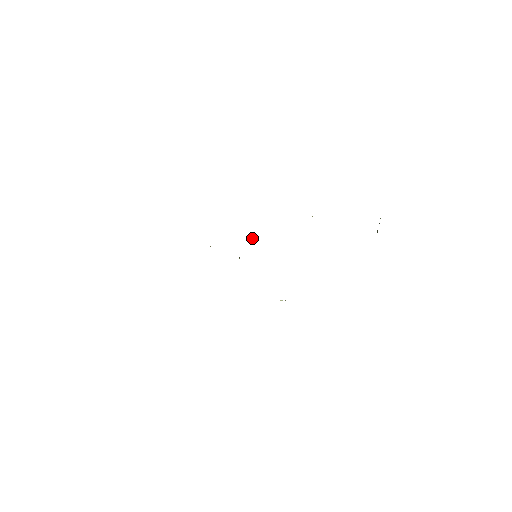
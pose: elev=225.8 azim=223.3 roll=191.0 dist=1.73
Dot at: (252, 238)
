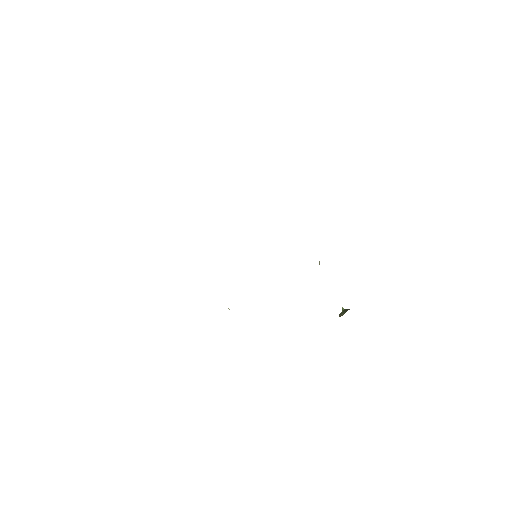
Dot at: occluded
